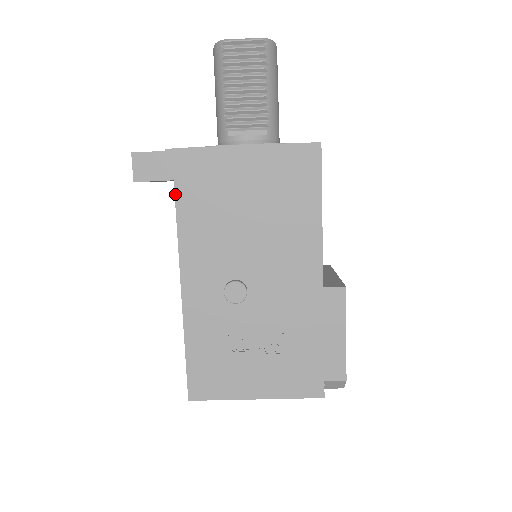
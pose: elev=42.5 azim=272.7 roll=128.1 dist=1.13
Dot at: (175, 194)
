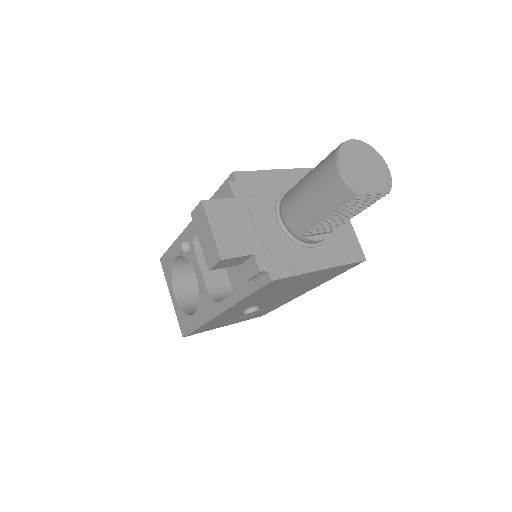
Dot at: (252, 294)
